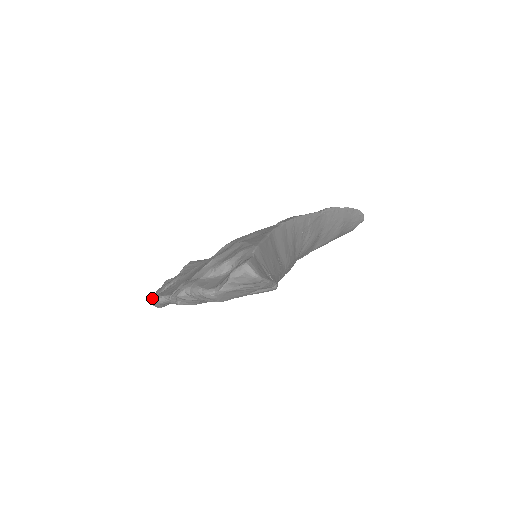
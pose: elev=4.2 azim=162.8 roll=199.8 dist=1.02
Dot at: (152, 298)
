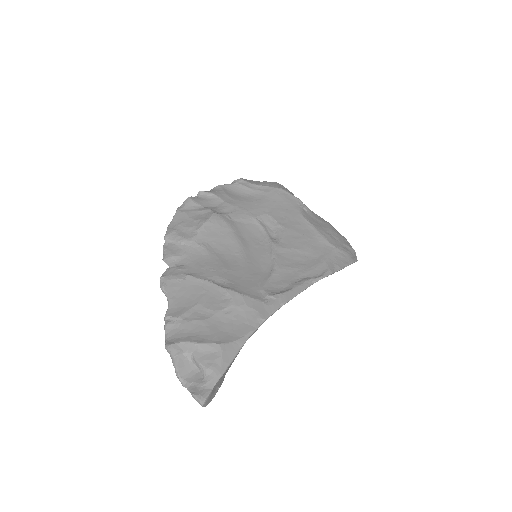
Dot at: (166, 238)
